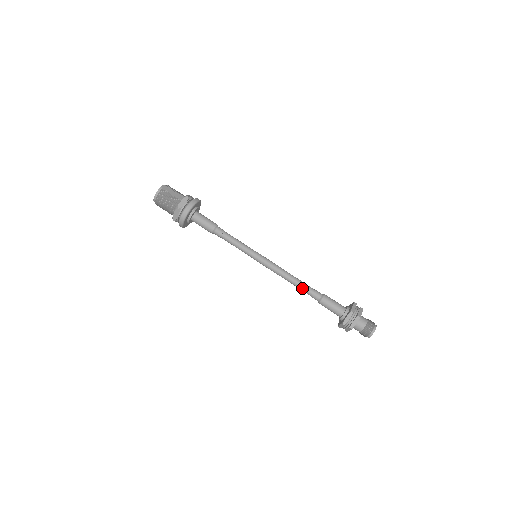
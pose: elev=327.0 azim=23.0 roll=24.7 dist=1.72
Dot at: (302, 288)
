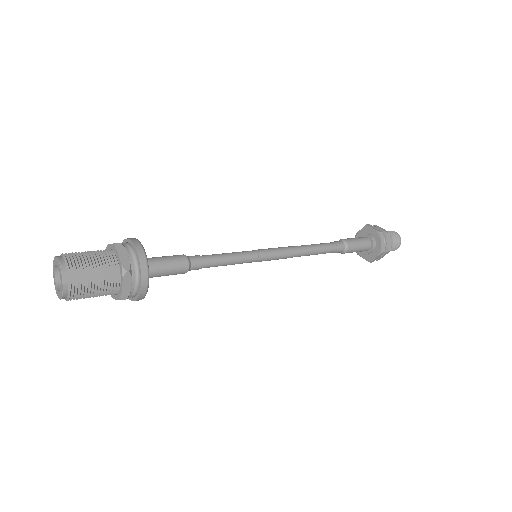
Dot at: occluded
